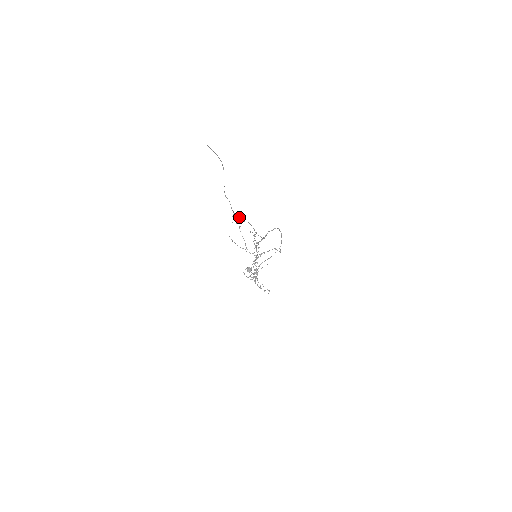
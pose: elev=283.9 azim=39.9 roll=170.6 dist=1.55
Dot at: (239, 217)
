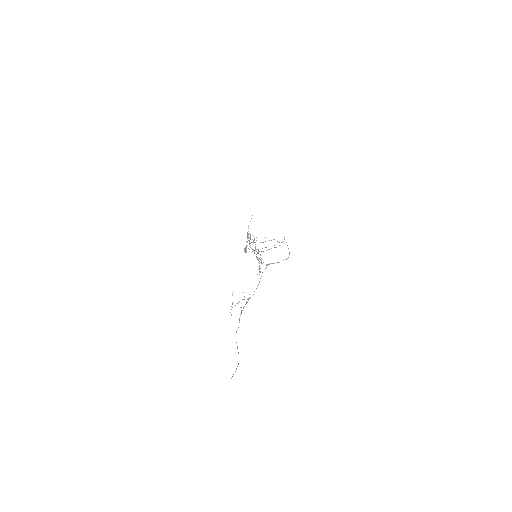
Dot at: occluded
